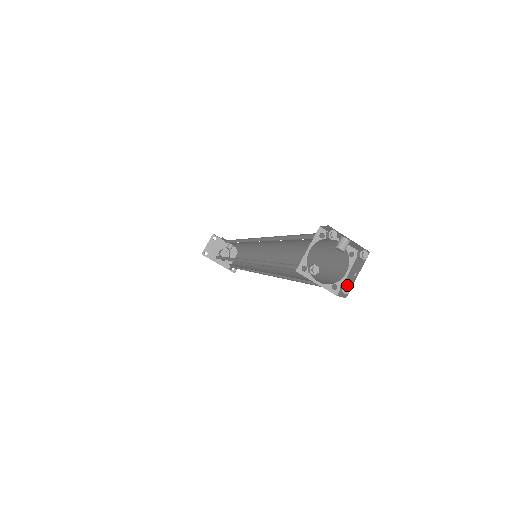
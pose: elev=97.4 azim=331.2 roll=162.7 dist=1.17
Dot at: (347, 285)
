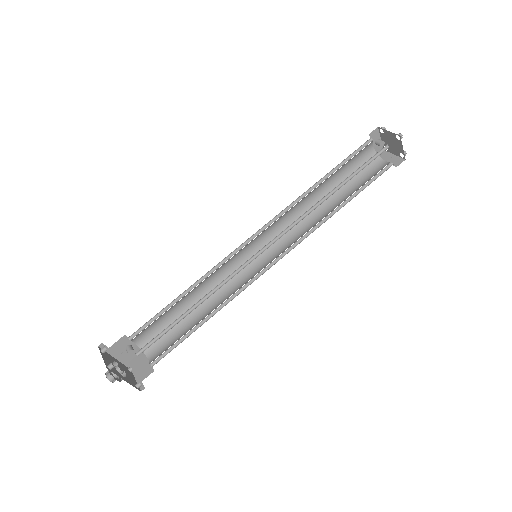
Dot at: (402, 152)
